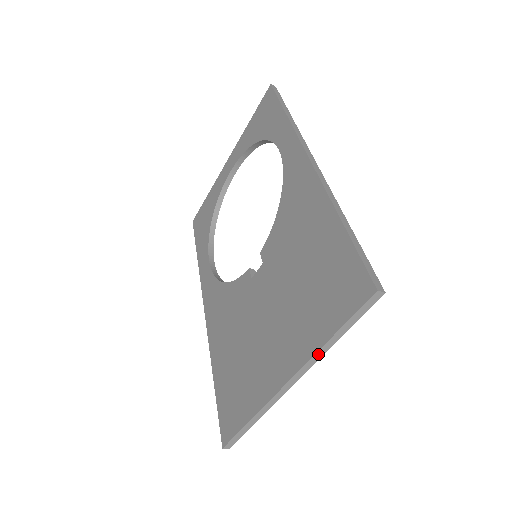
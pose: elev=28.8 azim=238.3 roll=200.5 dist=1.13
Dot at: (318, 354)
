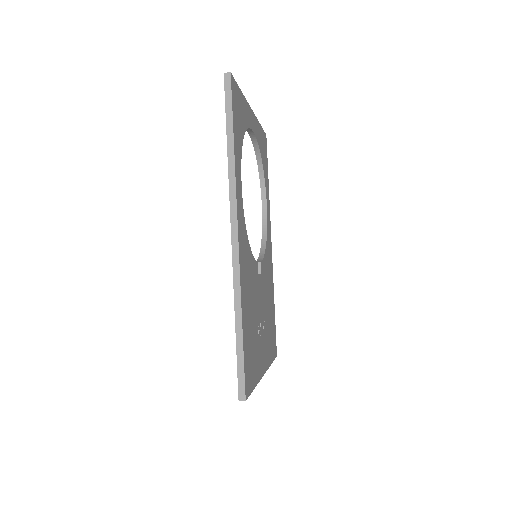
Dot at: occluded
